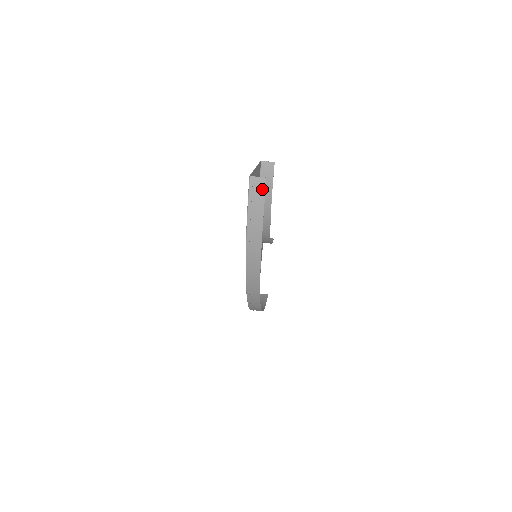
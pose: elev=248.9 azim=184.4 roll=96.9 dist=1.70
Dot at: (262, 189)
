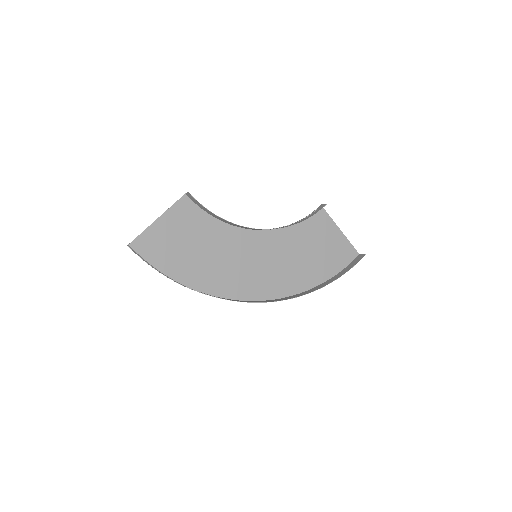
Dot at: (136, 252)
